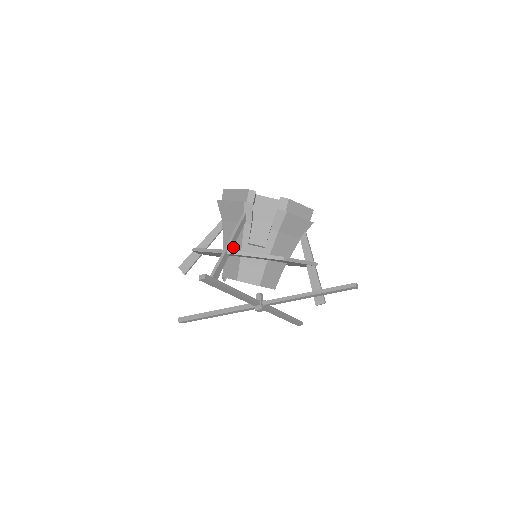
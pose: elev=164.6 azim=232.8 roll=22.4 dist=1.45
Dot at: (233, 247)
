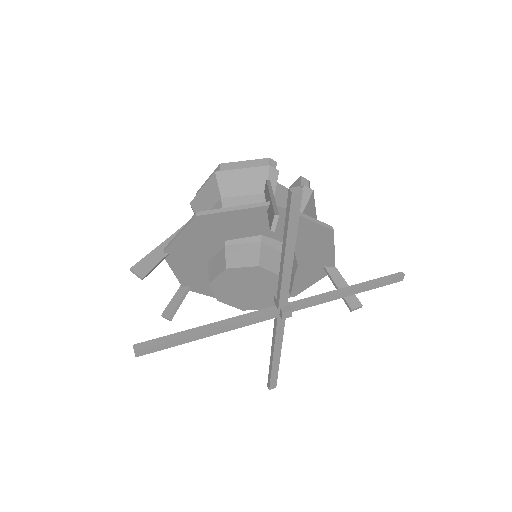
Dot at: occluded
